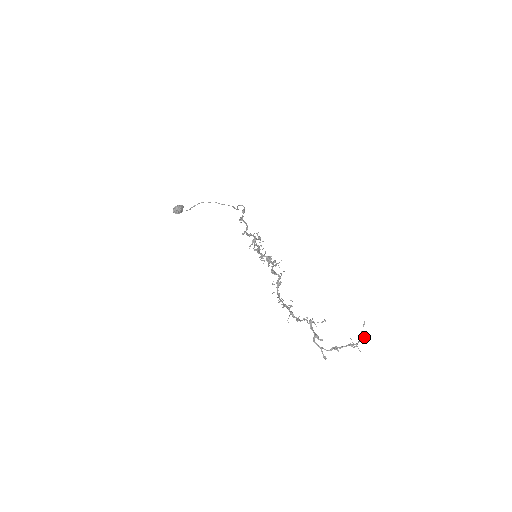
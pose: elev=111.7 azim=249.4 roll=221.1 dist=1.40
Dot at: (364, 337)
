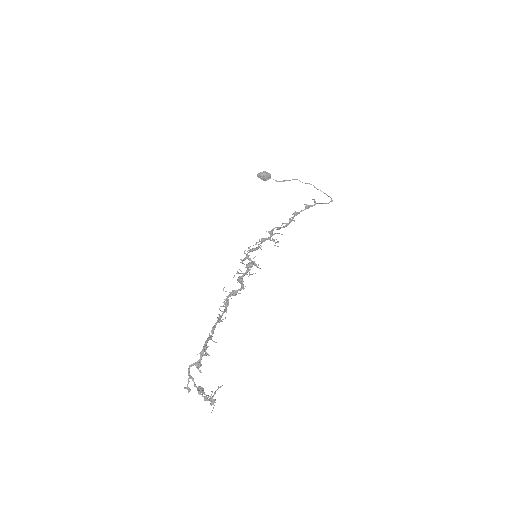
Dot at: (212, 400)
